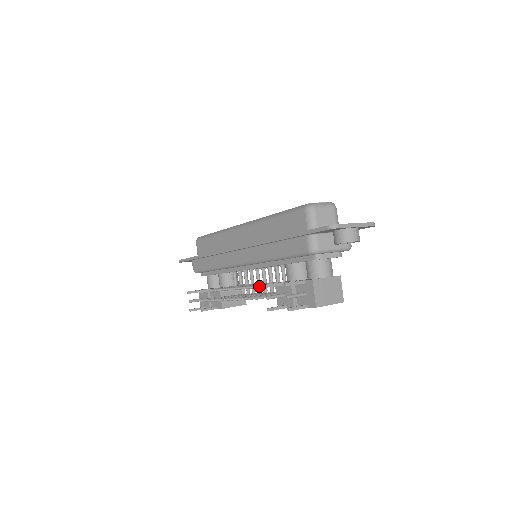
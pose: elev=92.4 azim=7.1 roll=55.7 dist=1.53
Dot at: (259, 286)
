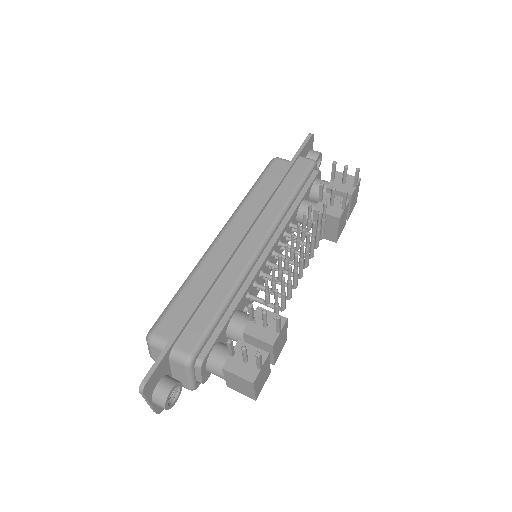
Dot at: (310, 211)
